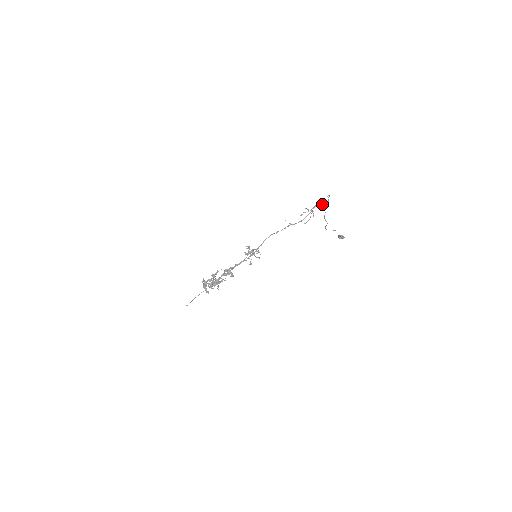
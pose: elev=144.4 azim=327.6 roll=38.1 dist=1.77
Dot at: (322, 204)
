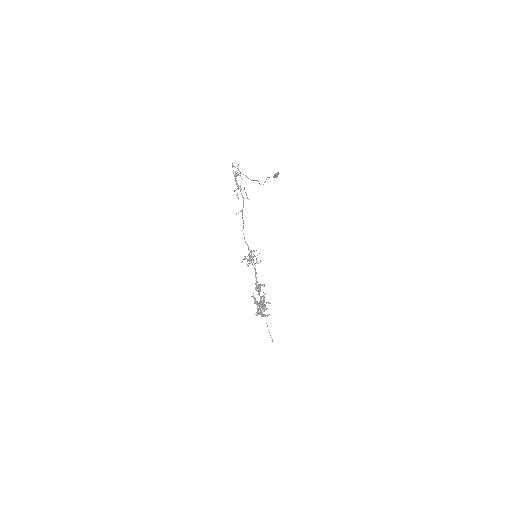
Dot at: (237, 175)
